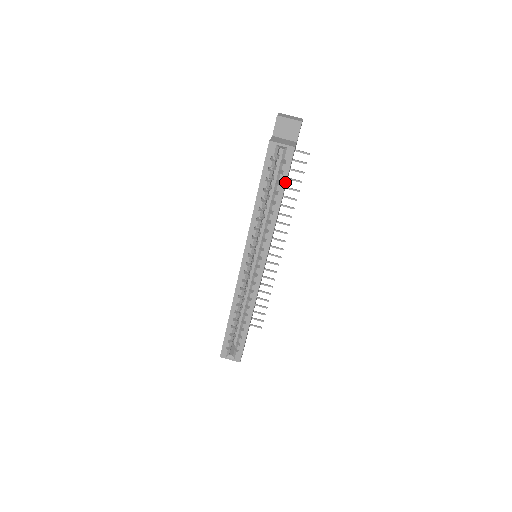
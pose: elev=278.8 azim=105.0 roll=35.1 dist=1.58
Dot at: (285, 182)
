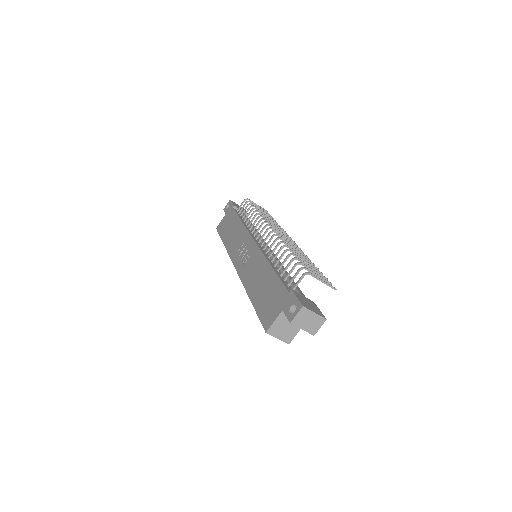
Dot at: occluded
